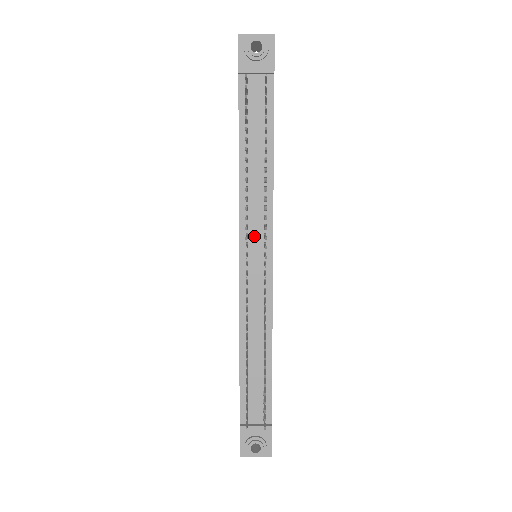
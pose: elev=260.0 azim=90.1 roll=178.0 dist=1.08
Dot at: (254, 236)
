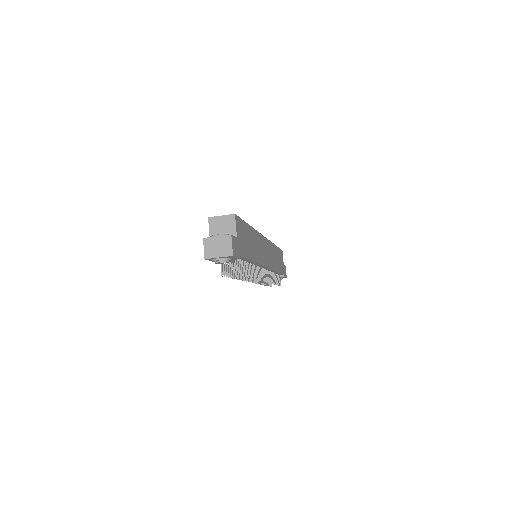
Dot at: occluded
